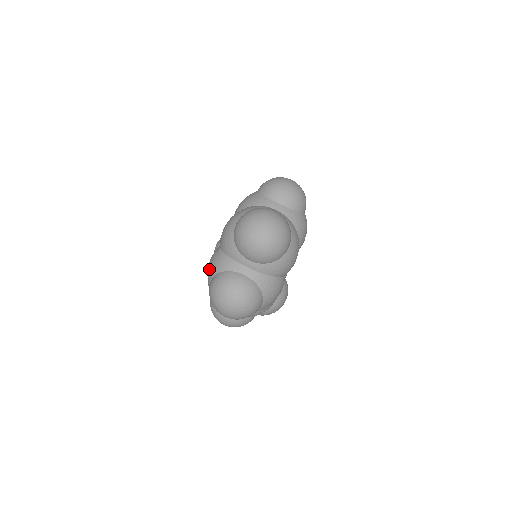
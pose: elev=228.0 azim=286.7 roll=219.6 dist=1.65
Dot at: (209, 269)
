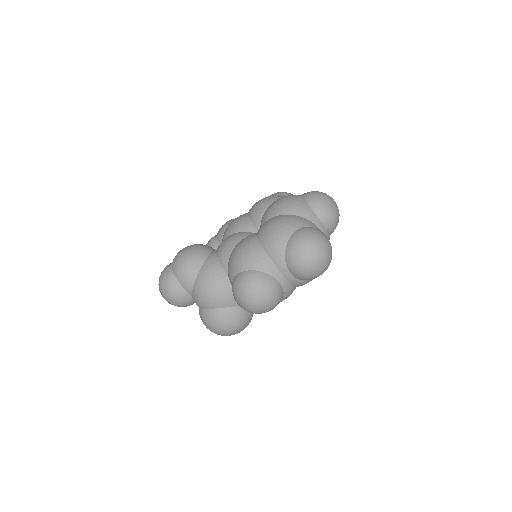
Dot at: (284, 226)
